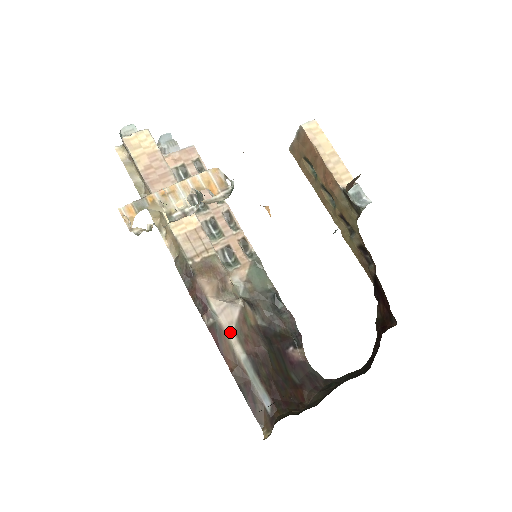
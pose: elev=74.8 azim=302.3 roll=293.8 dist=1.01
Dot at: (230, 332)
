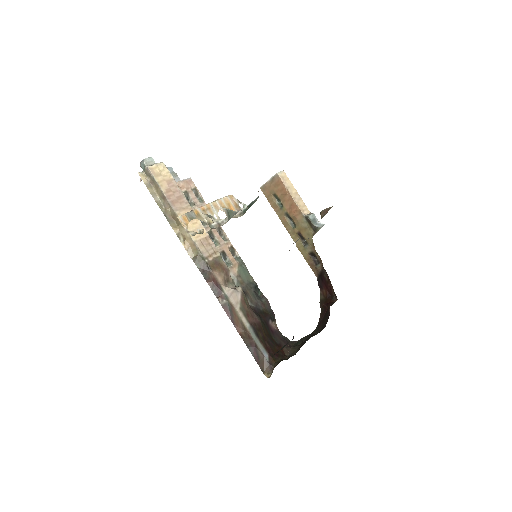
Dot at: (238, 309)
